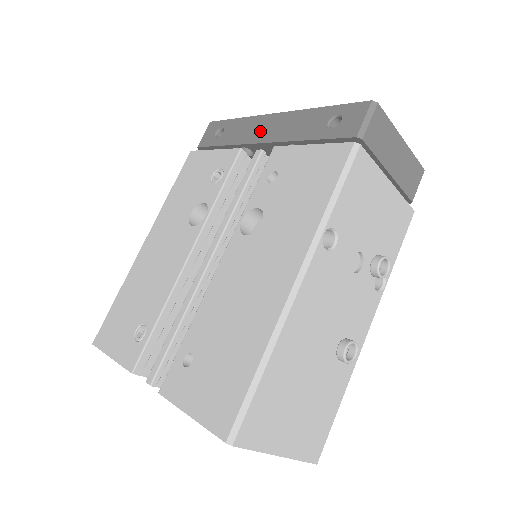
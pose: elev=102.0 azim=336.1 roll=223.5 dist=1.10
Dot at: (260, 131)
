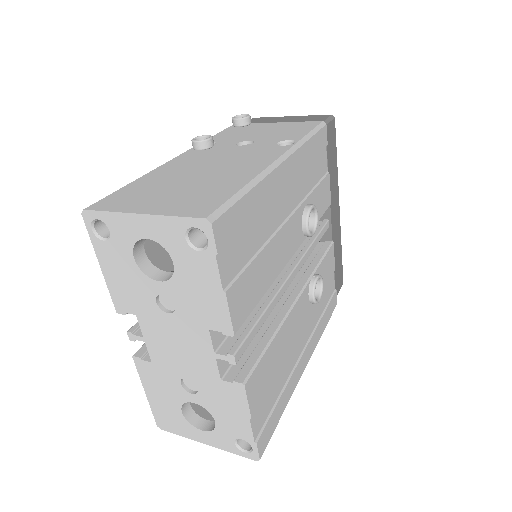
Dot at: occluded
